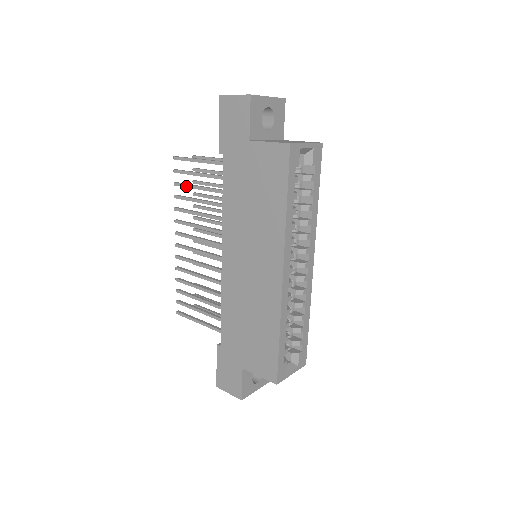
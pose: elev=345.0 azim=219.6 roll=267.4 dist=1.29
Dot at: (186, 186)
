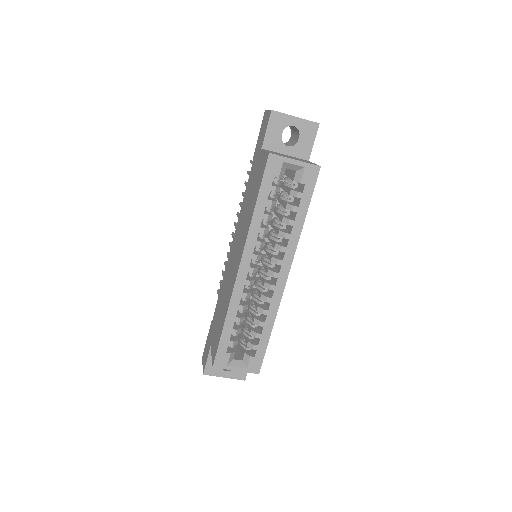
Dot at: (246, 185)
